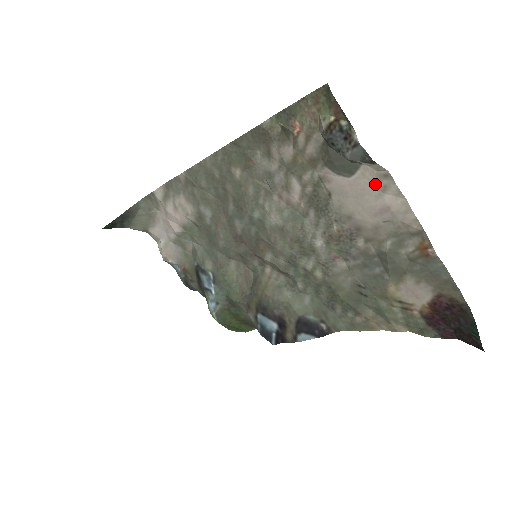
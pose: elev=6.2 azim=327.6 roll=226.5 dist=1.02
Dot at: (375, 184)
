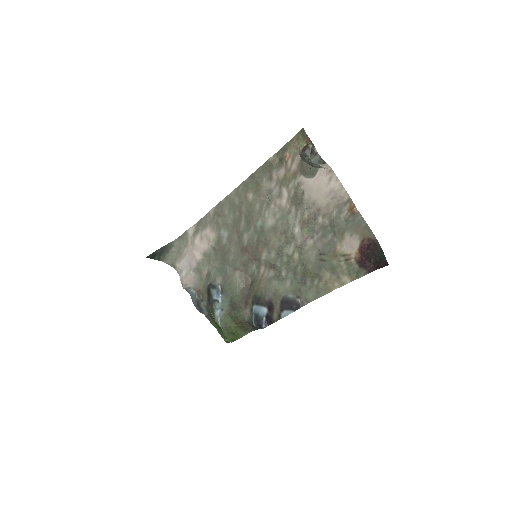
Dot at: (326, 178)
